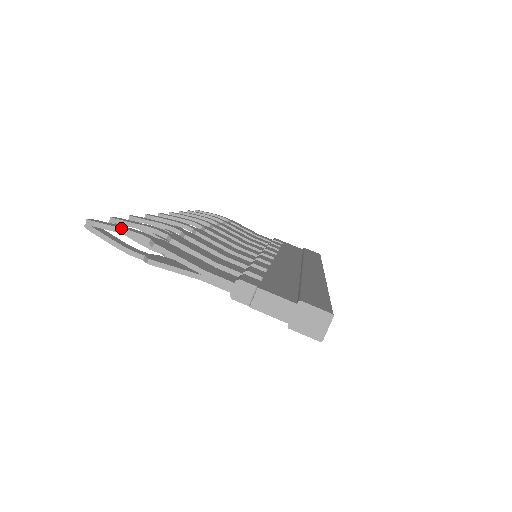
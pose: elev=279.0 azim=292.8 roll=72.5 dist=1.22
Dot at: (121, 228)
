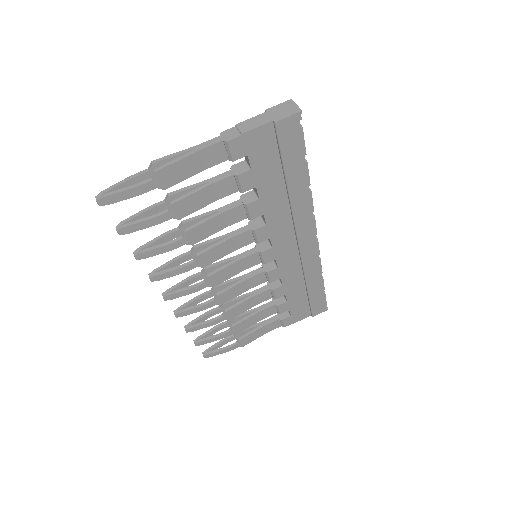
Dot at: (123, 180)
